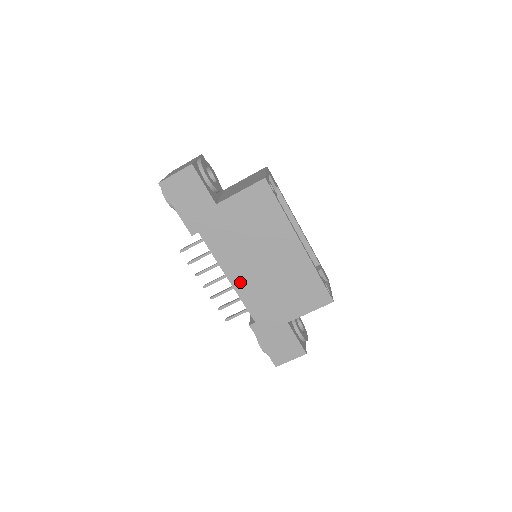
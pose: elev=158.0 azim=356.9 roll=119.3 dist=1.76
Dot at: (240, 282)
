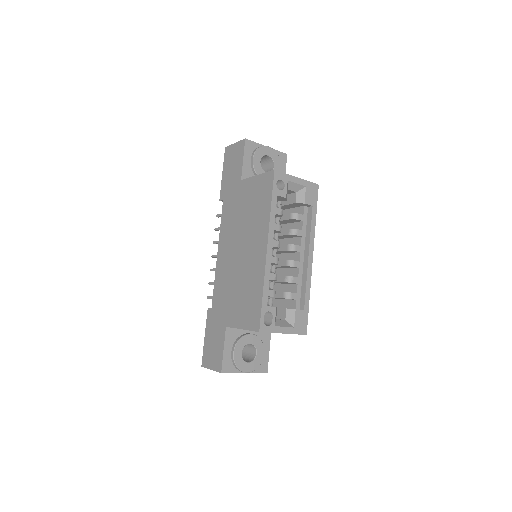
Dot at: (221, 261)
